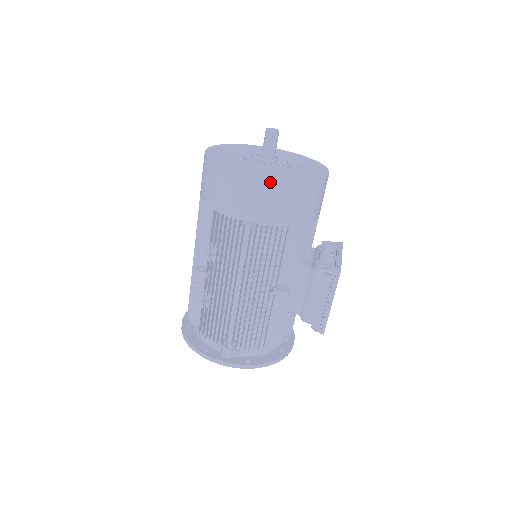
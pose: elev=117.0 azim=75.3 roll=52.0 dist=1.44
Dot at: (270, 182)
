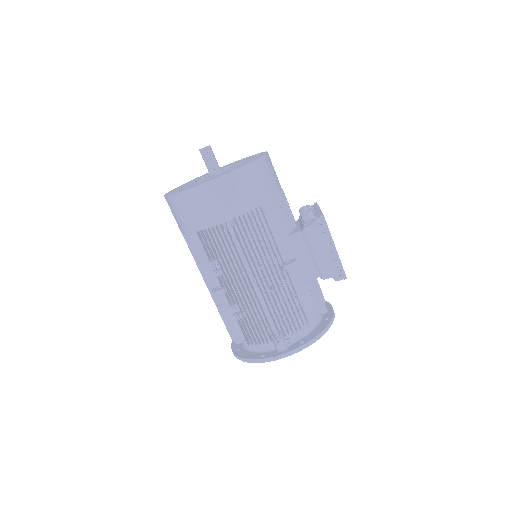
Dot at: (223, 179)
